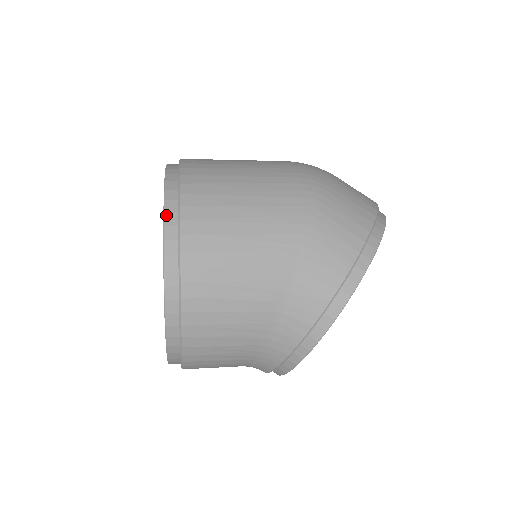
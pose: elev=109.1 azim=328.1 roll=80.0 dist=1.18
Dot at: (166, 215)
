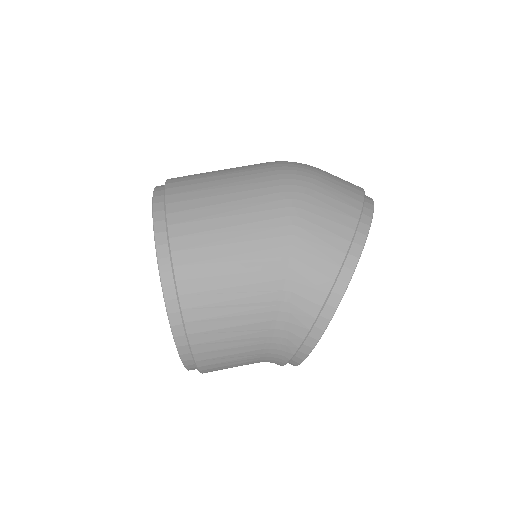
Dot at: (158, 248)
